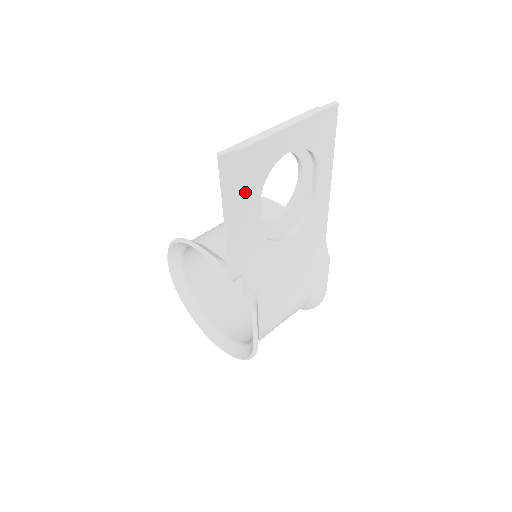
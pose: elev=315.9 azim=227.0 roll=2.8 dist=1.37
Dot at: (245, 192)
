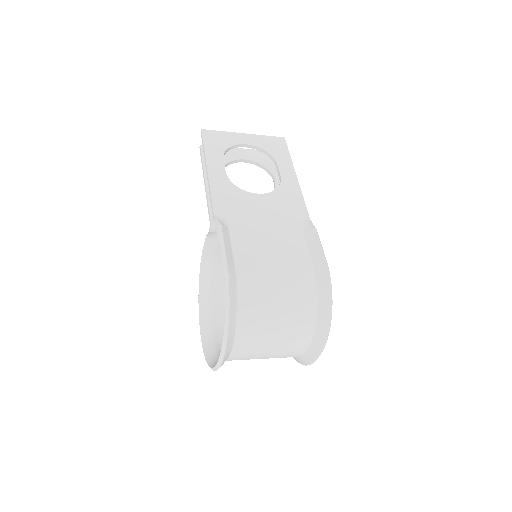
Dot at: (210, 149)
